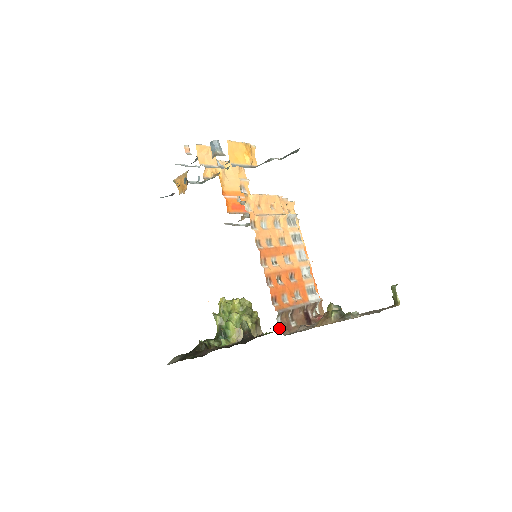
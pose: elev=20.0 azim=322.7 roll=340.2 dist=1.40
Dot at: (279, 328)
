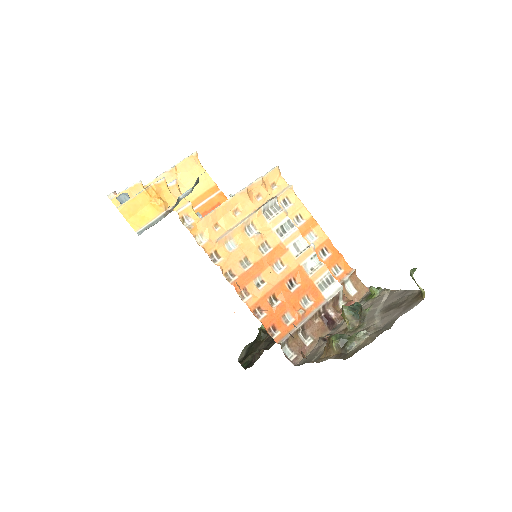
Dot at: (289, 358)
